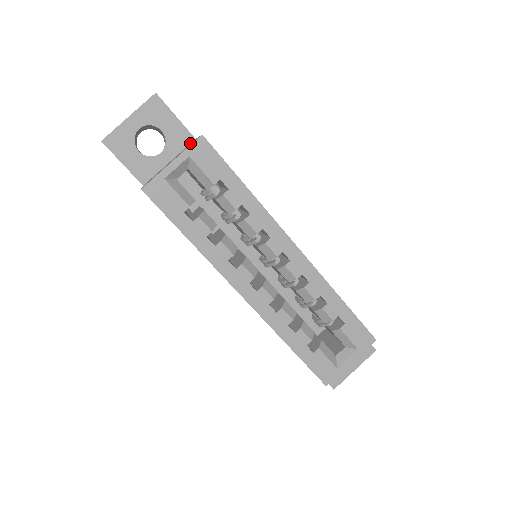
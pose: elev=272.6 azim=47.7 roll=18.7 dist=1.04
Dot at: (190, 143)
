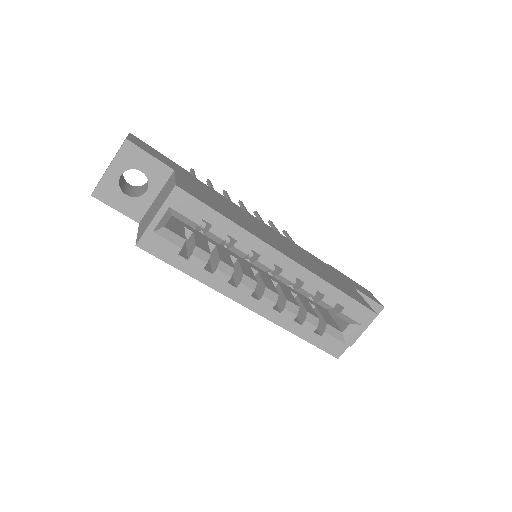
Dot at: (170, 175)
